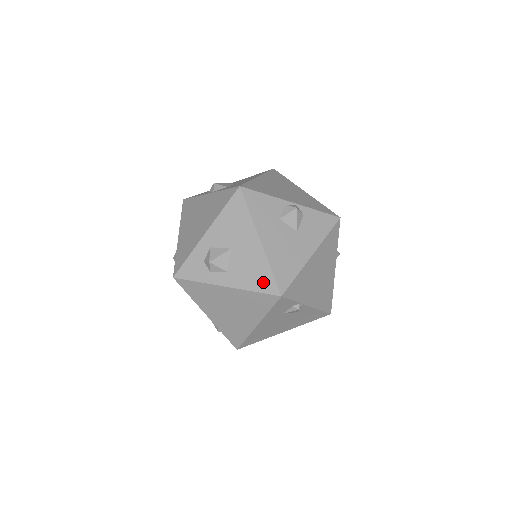
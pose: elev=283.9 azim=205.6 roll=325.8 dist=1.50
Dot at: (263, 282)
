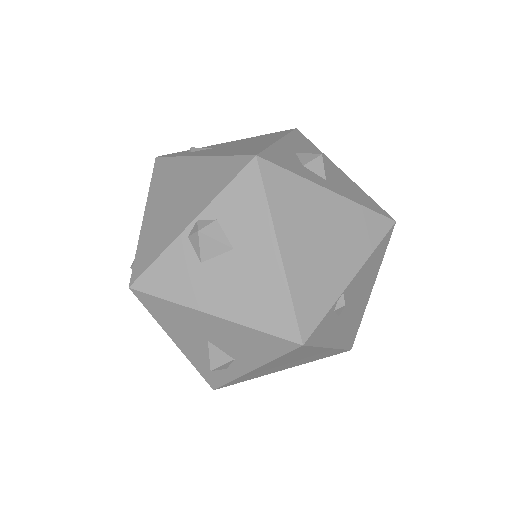
Dot at: (270, 346)
